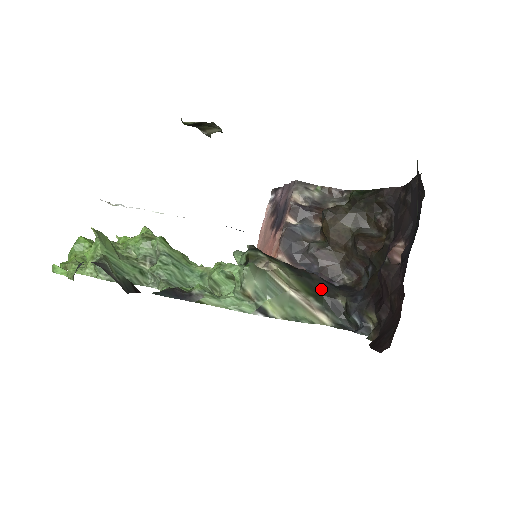
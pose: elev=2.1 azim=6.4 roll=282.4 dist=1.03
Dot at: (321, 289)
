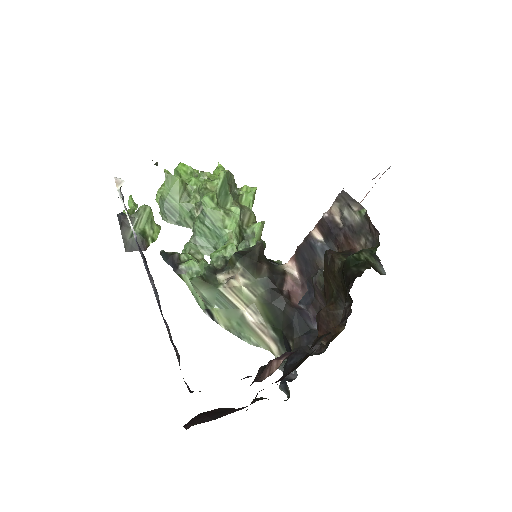
Dot at: (284, 324)
